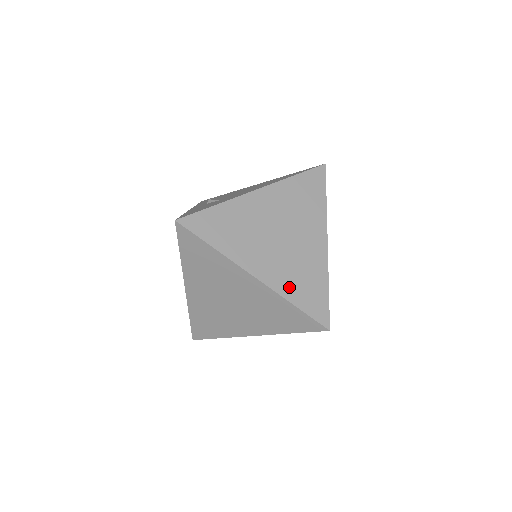
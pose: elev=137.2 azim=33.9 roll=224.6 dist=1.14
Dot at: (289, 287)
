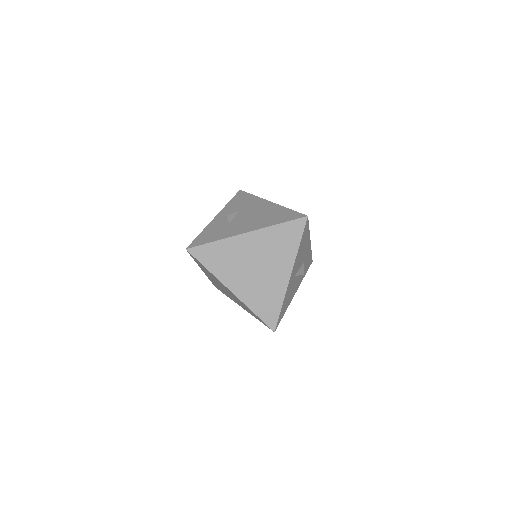
Dot at: (253, 301)
